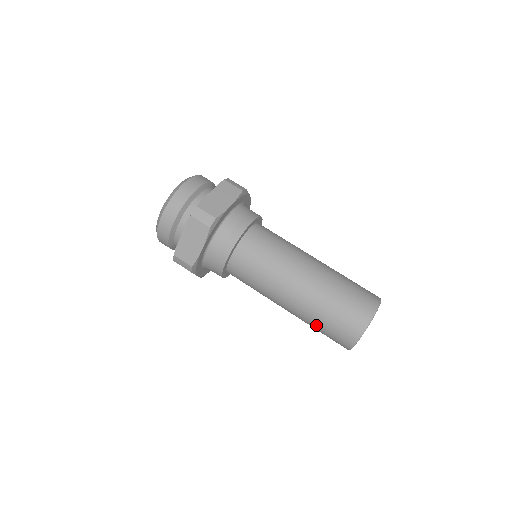
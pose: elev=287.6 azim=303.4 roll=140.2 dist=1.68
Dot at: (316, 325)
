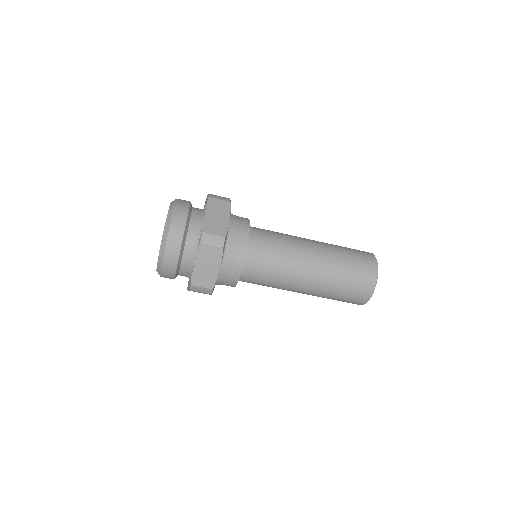
Dot at: (333, 296)
